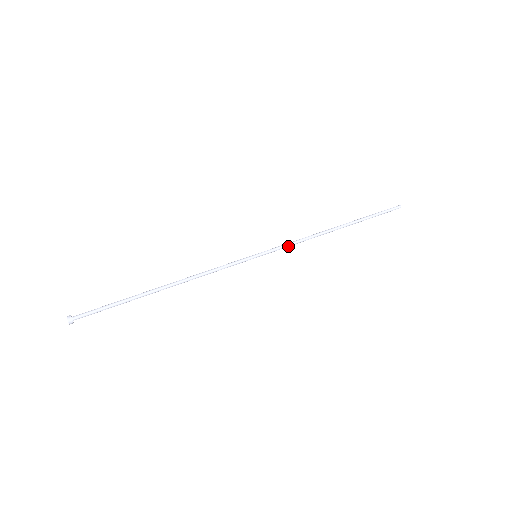
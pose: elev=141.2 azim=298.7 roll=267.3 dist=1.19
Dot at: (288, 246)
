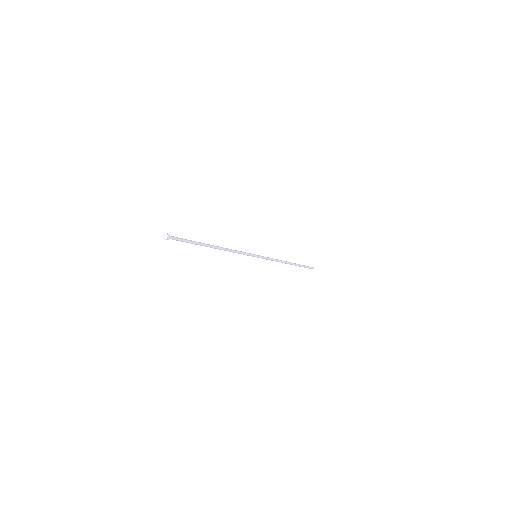
Dot at: (270, 259)
